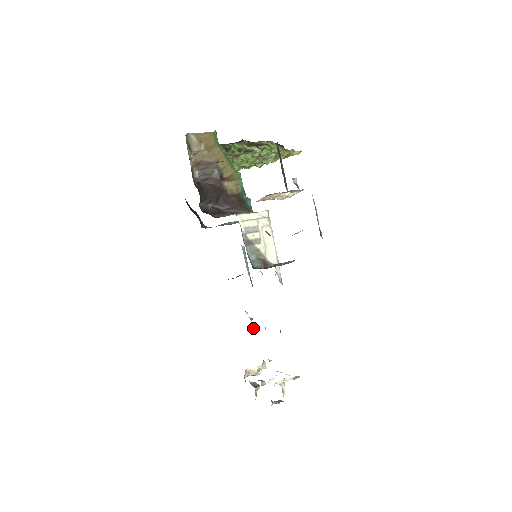
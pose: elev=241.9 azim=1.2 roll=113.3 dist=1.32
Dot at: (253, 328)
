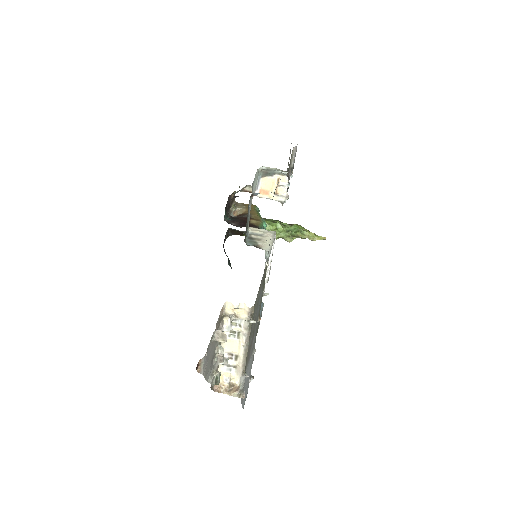
Dot at: (250, 379)
